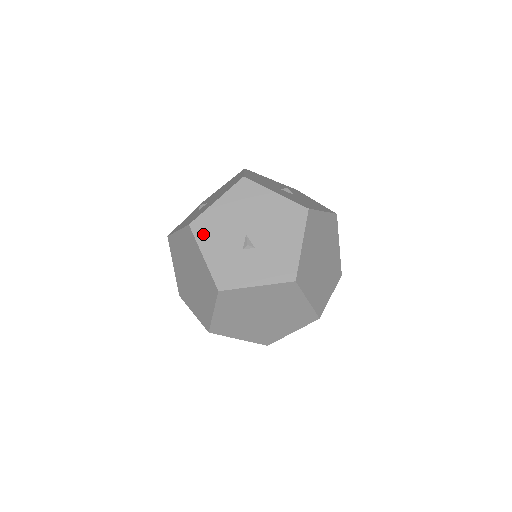
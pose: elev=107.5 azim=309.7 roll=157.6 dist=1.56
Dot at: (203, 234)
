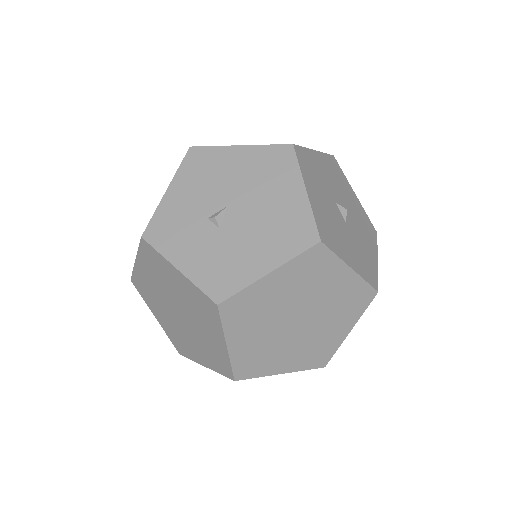
Dot at: (191, 167)
